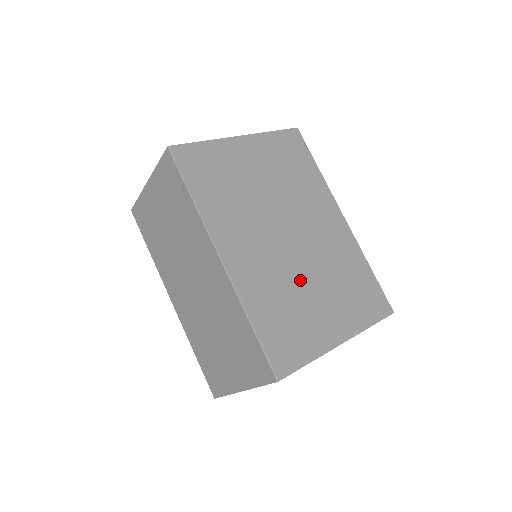
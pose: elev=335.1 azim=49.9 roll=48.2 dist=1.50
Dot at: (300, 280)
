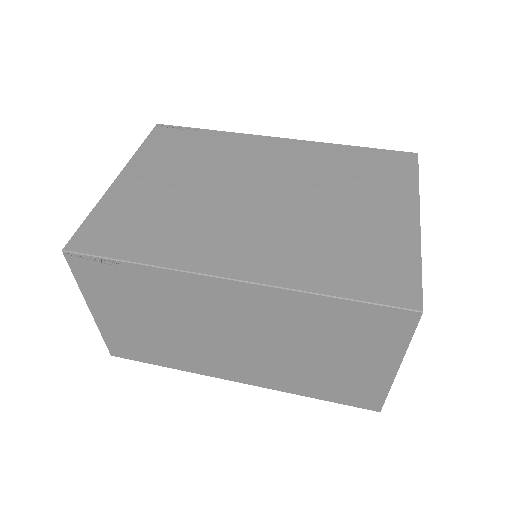
Dot at: (317, 216)
